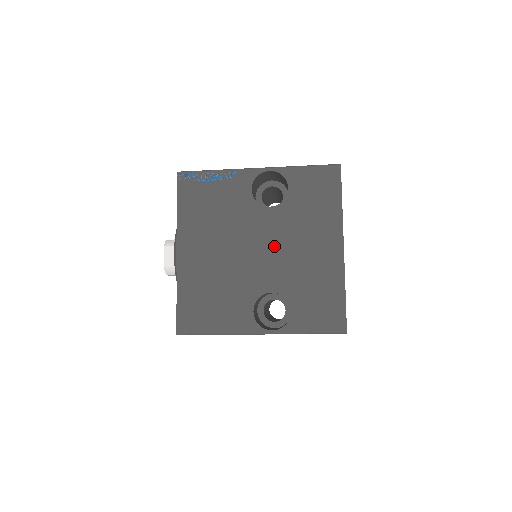
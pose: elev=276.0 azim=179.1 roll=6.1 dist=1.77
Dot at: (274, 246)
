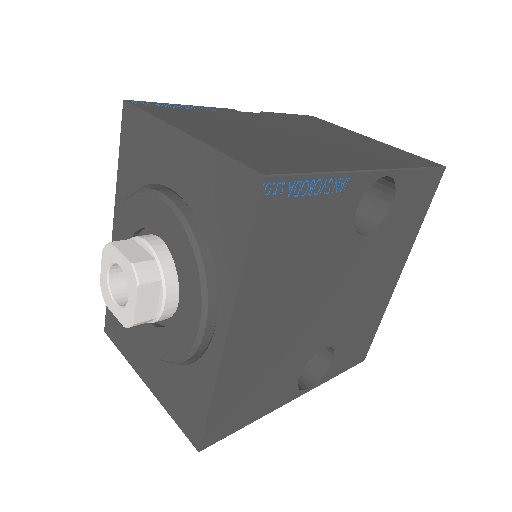
Dot at: (348, 291)
